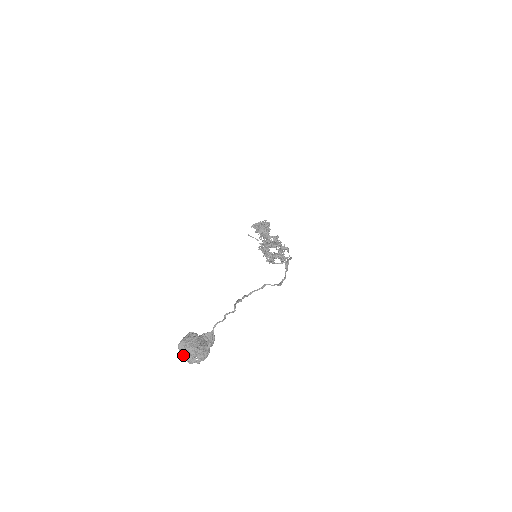
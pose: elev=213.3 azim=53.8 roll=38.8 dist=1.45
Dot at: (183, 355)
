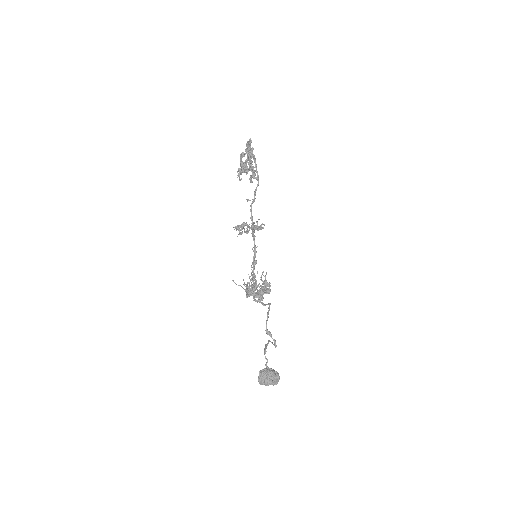
Dot at: (267, 384)
